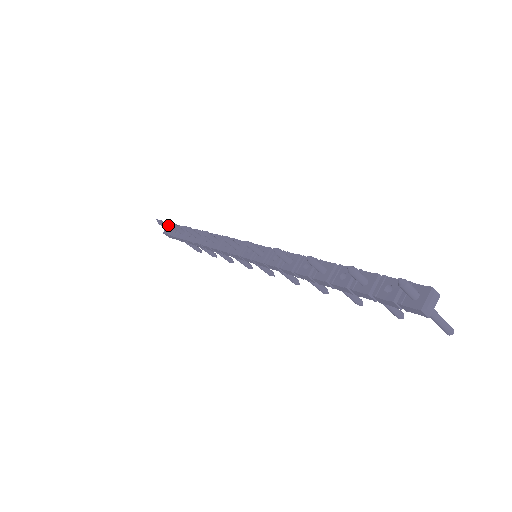
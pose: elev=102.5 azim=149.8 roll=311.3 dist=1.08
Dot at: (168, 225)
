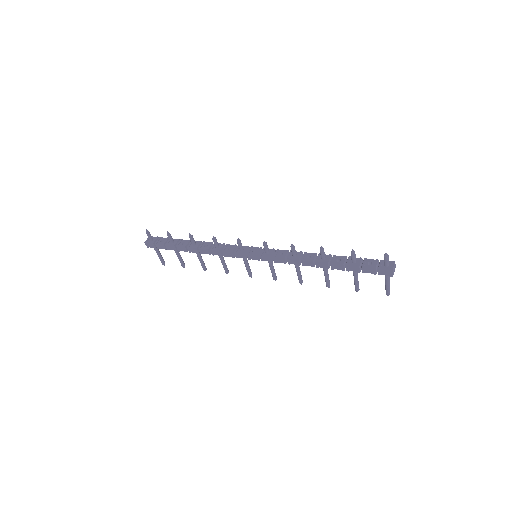
Dot at: occluded
